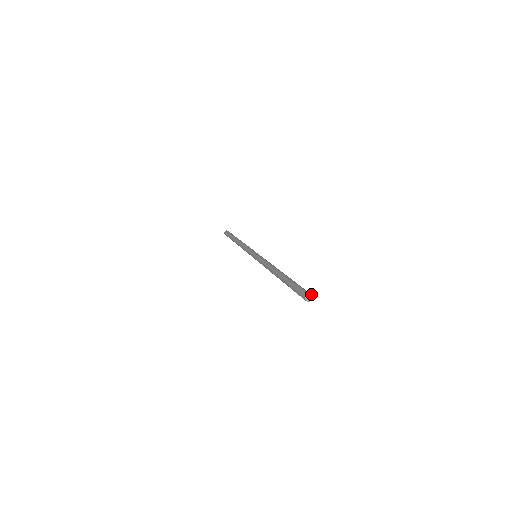
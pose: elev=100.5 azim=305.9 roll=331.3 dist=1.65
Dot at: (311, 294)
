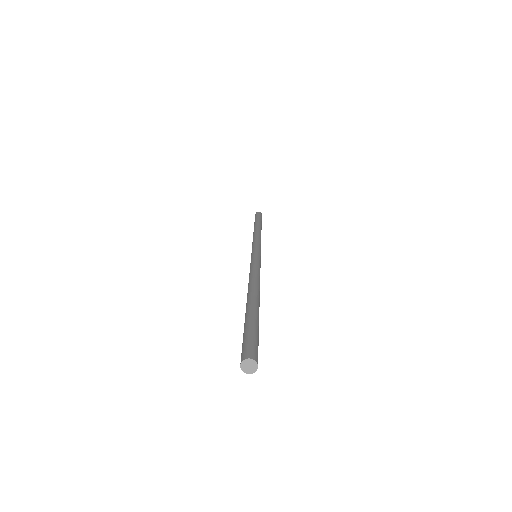
Dot at: (254, 359)
